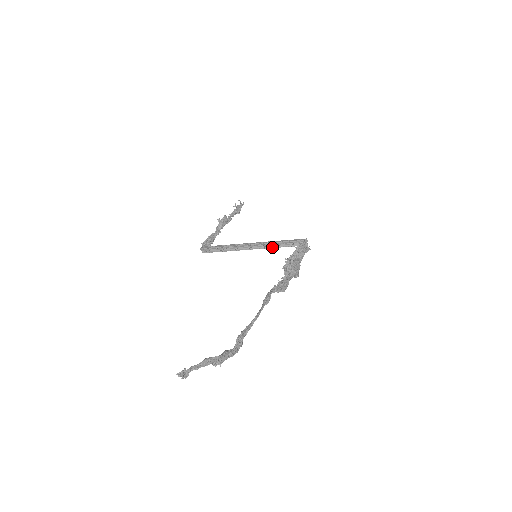
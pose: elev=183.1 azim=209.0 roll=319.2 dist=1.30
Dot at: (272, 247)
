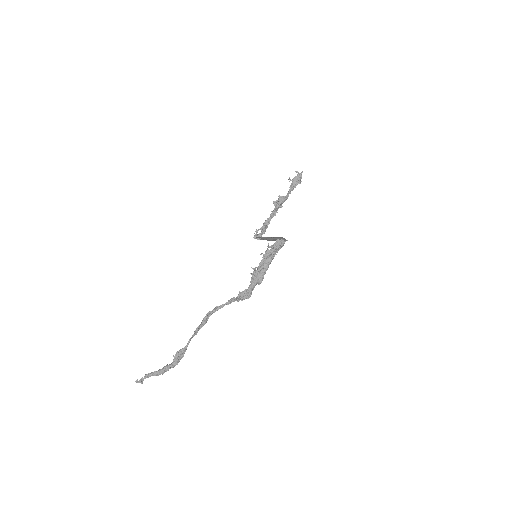
Dot at: occluded
